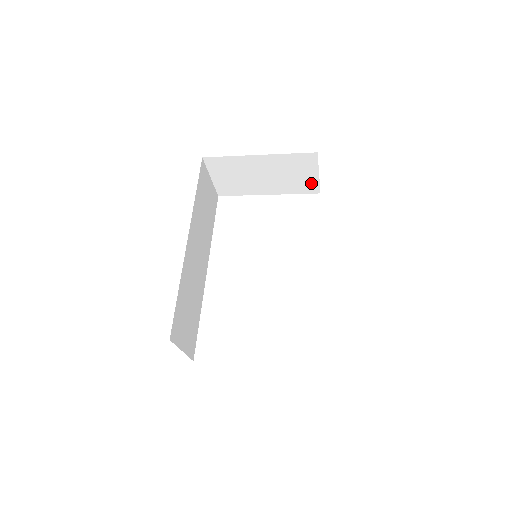
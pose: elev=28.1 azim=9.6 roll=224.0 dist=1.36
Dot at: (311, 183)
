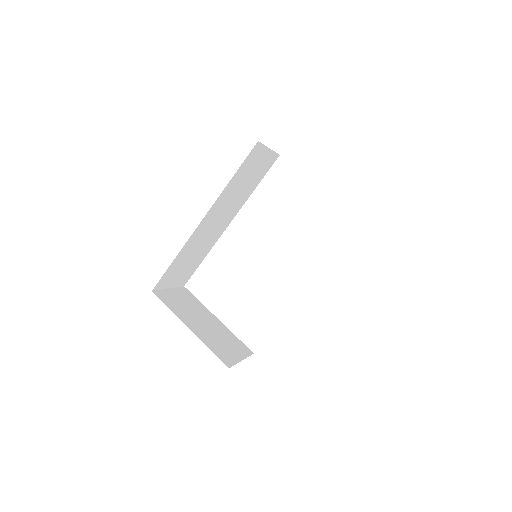
Dot at: occluded
